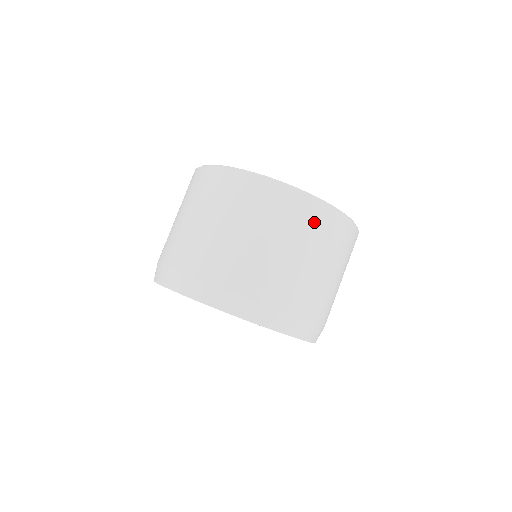
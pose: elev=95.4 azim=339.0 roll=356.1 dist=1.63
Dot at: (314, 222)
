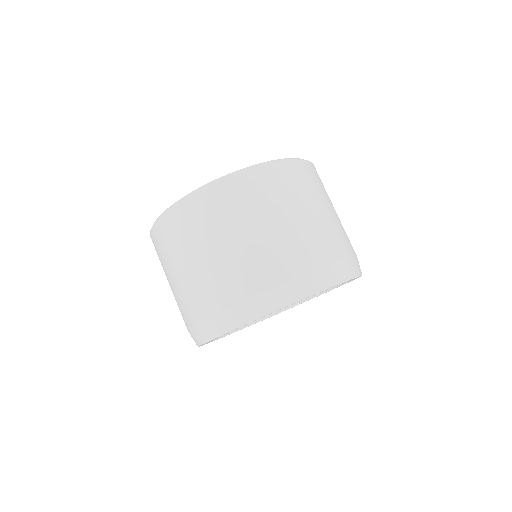
Dot at: (296, 179)
